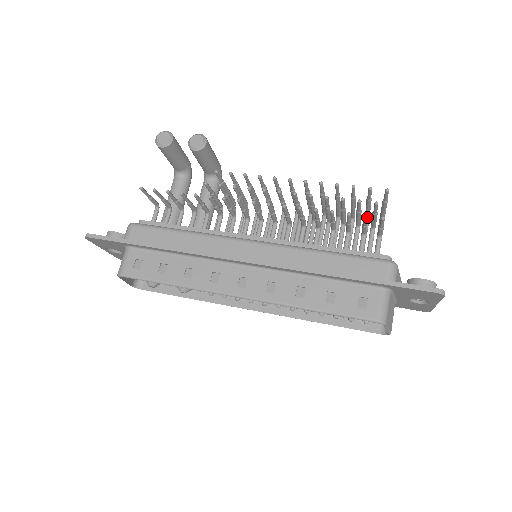
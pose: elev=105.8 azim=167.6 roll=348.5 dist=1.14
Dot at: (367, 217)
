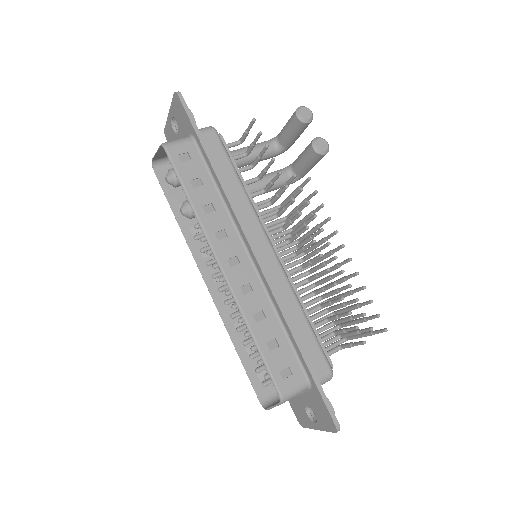
Dot at: occluded
